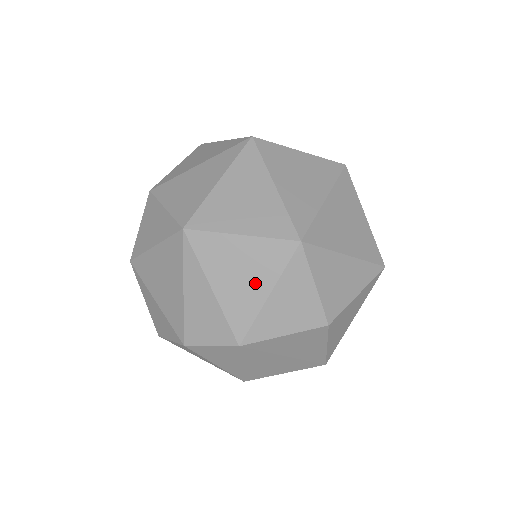
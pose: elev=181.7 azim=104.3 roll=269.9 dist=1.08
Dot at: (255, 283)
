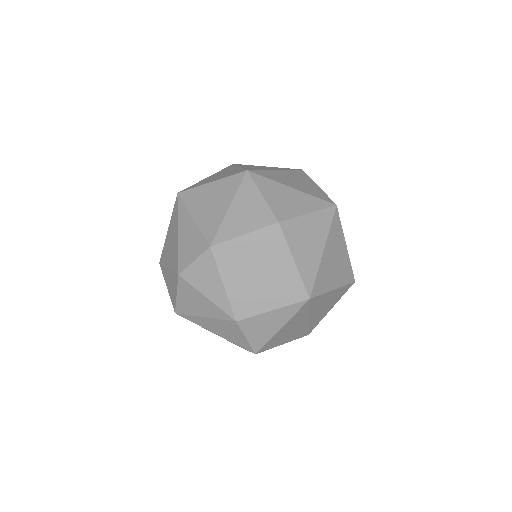
Dot at: (220, 204)
